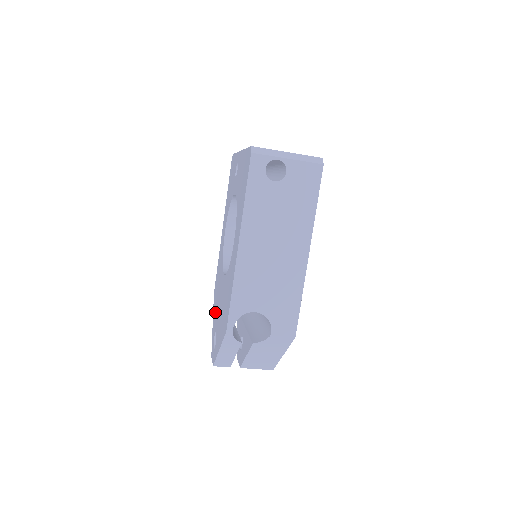
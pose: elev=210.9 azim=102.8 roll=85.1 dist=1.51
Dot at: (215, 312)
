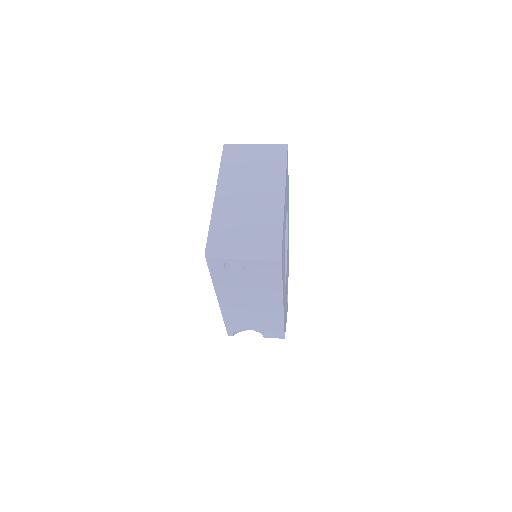
Dot at: occluded
